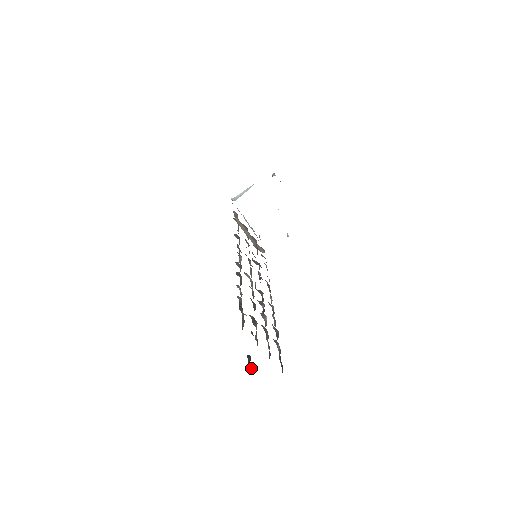
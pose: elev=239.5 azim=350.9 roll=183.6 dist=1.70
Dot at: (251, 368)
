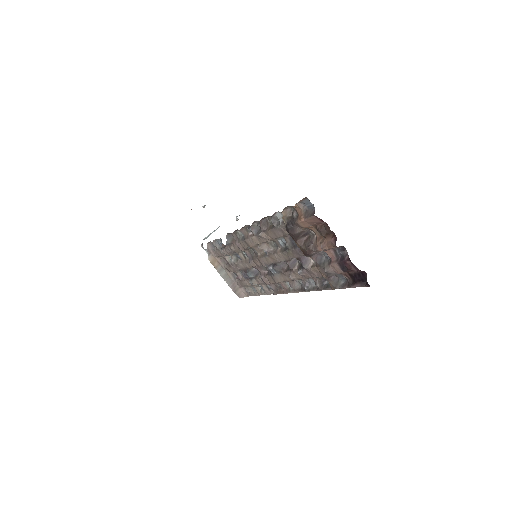
Dot at: occluded
